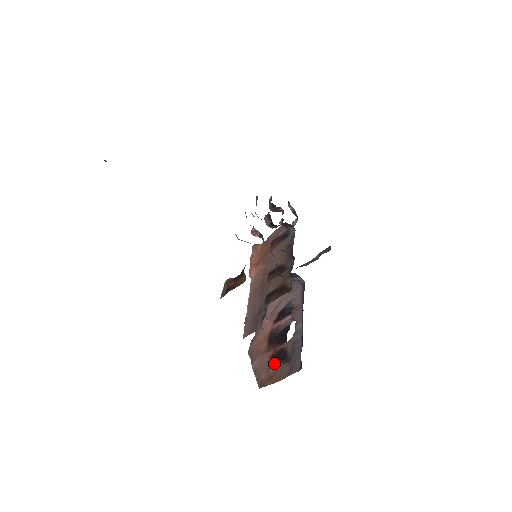
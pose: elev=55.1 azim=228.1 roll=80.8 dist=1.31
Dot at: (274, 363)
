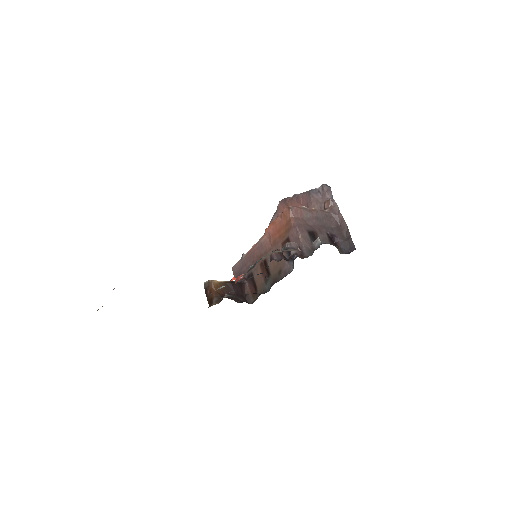
Dot at: occluded
